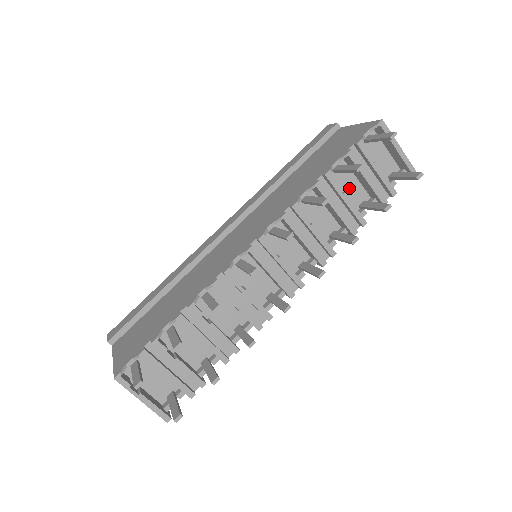
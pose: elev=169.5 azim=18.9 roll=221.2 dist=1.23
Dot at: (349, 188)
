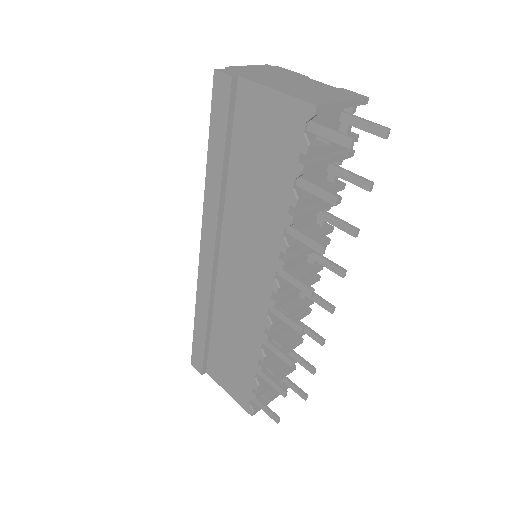
Dot at: (312, 173)
